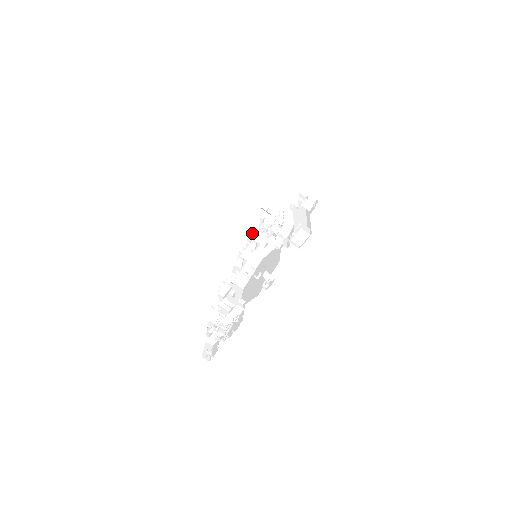
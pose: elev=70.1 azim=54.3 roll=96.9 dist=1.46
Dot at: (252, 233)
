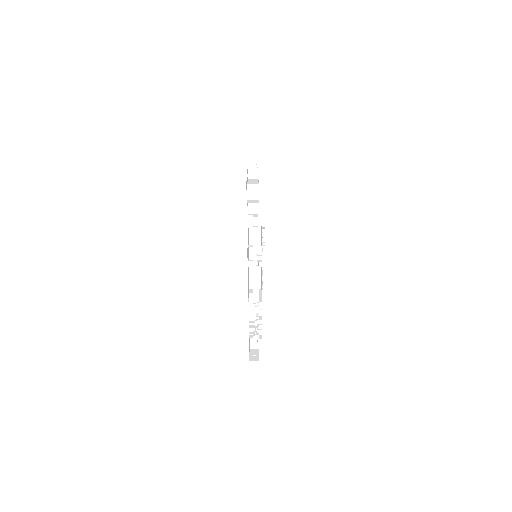
Dot at: occluded
